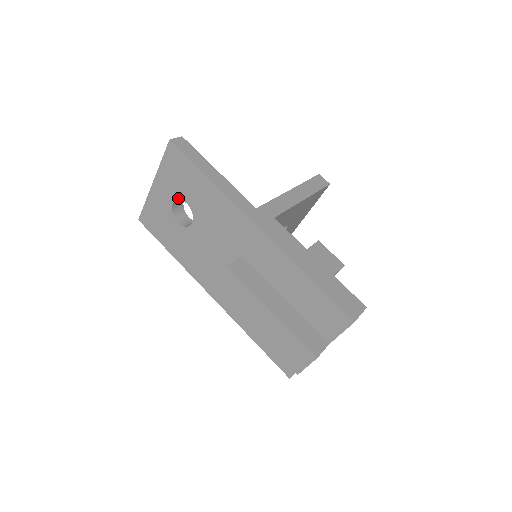
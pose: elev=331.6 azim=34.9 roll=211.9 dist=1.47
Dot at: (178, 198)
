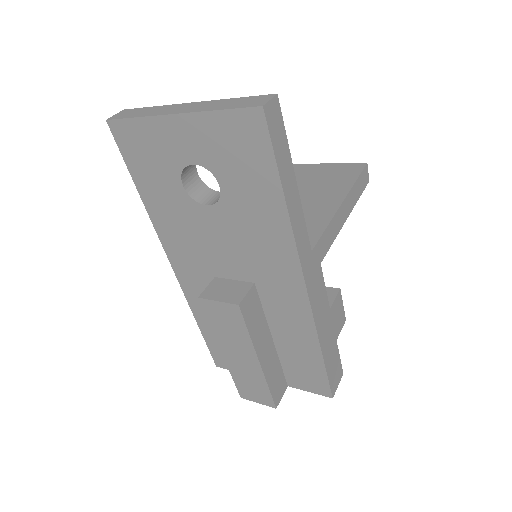
Dot at: (209, 169)
